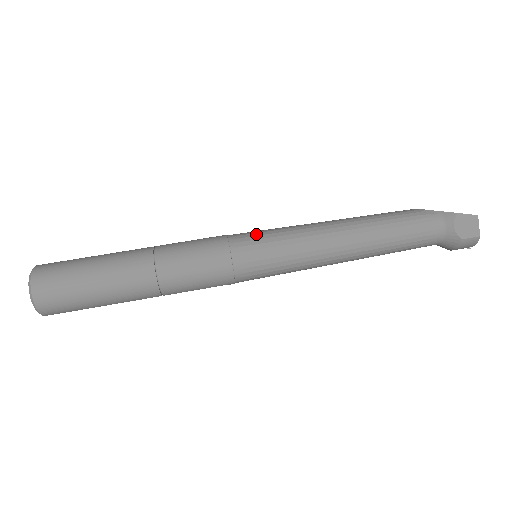
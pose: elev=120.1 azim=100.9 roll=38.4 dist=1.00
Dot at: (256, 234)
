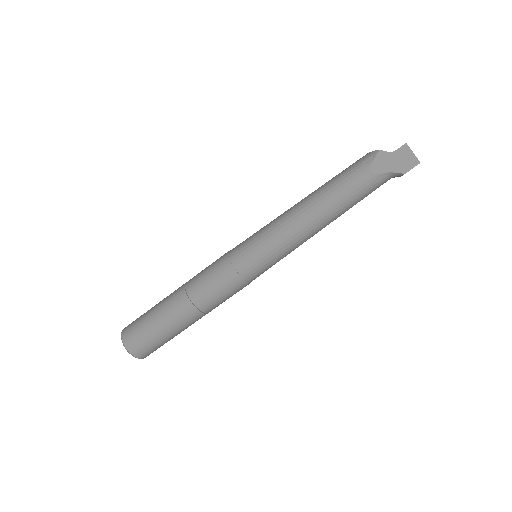
Dot at: (259, 263)
